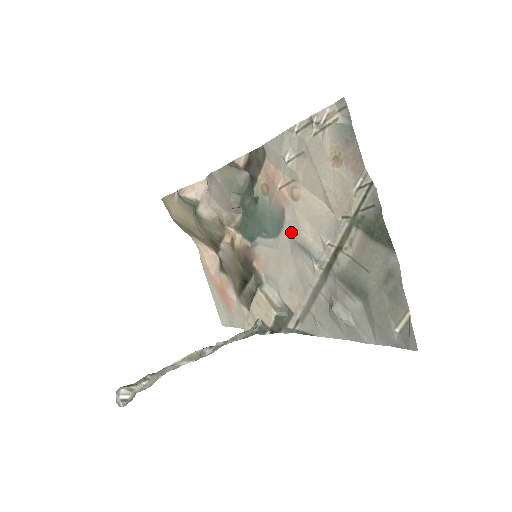
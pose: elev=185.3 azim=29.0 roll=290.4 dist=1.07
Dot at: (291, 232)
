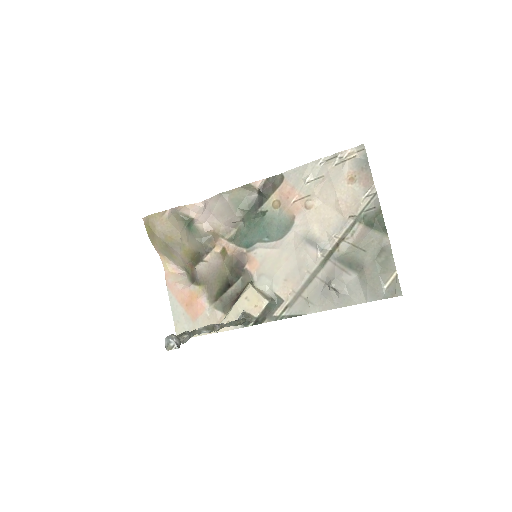
Dot at: (299, 232)
